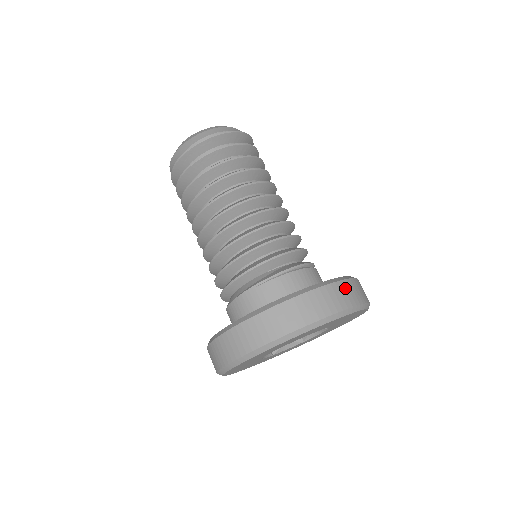
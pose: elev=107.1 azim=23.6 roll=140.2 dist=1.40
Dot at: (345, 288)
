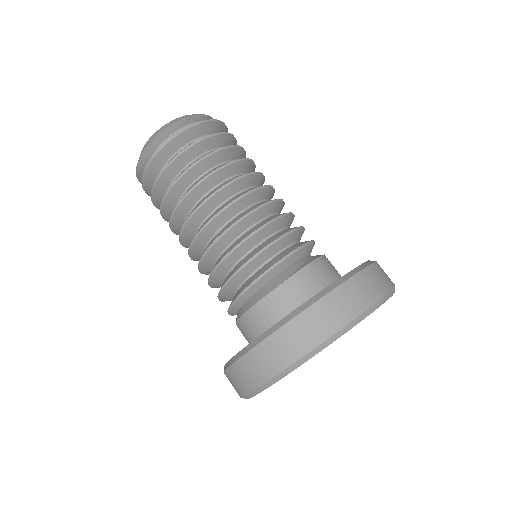
Dot at: occluded
